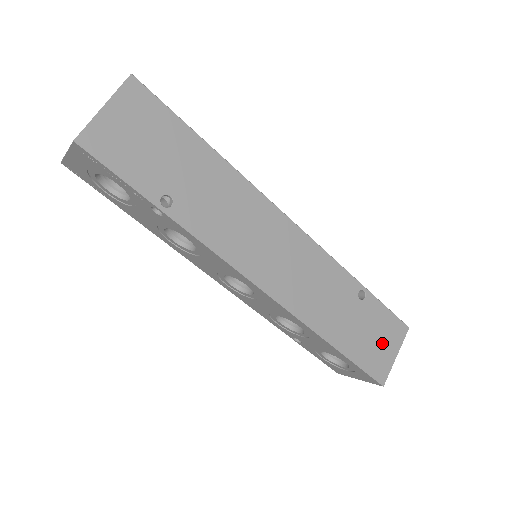
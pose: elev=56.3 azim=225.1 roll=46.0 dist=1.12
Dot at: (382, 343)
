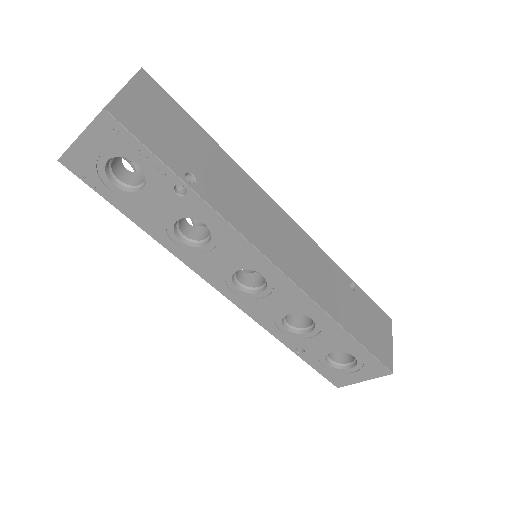
Dot at: (379, 332)
